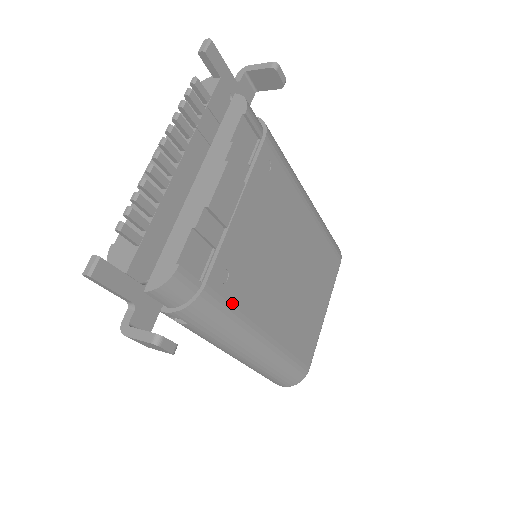
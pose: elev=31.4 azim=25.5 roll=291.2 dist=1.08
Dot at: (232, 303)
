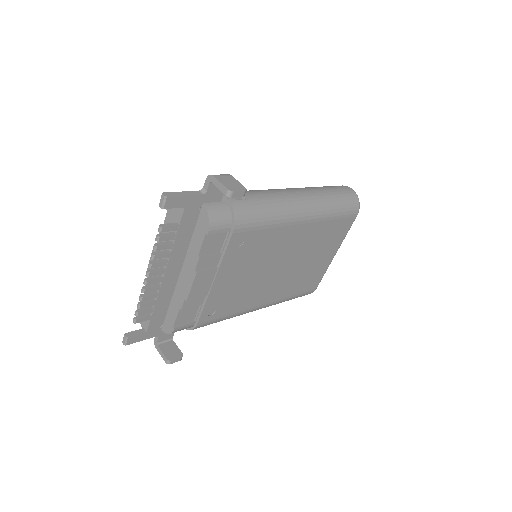
Dot at: (223, 315)
